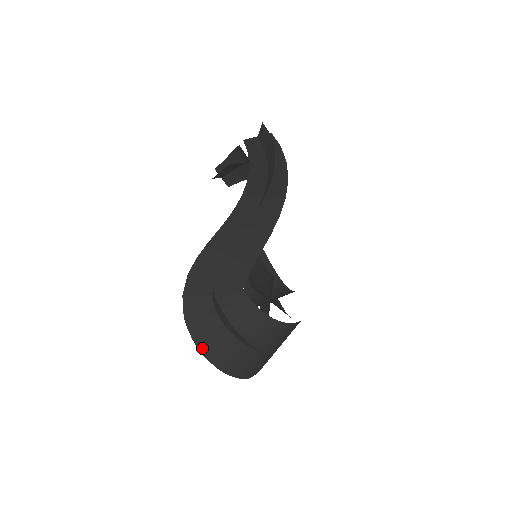
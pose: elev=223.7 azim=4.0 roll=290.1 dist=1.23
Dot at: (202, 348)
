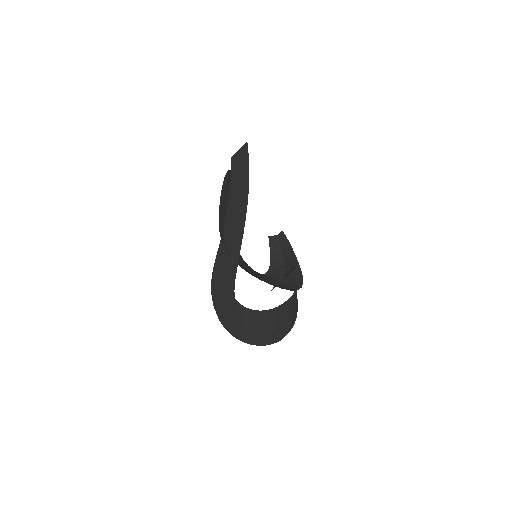
Dot at: (235, 336)
